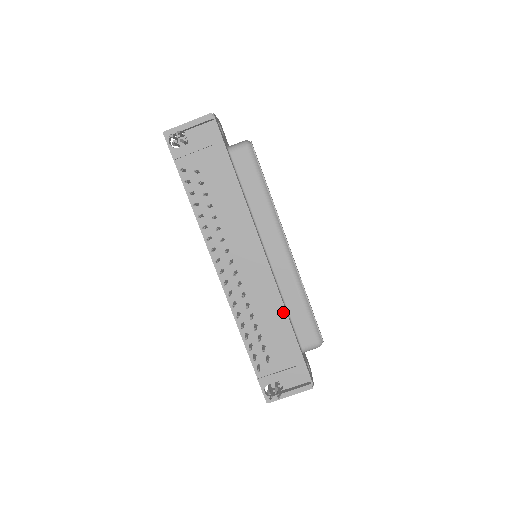
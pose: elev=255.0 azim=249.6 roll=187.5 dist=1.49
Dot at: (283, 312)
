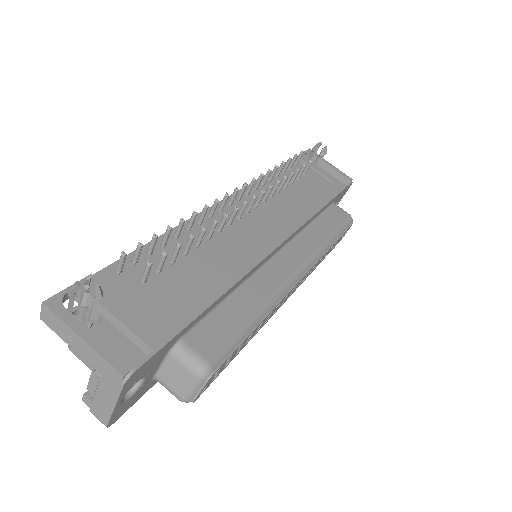
Dot at: (230, 281)
